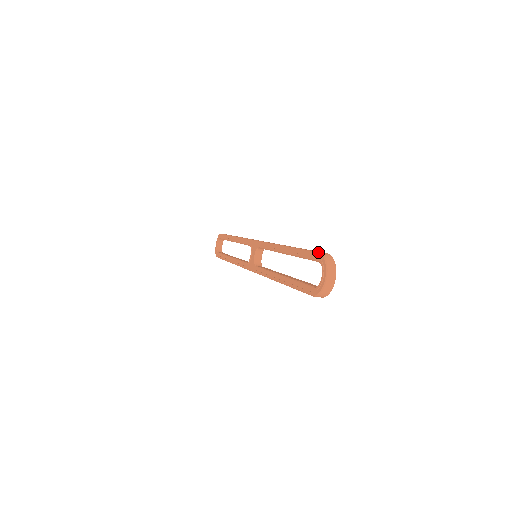
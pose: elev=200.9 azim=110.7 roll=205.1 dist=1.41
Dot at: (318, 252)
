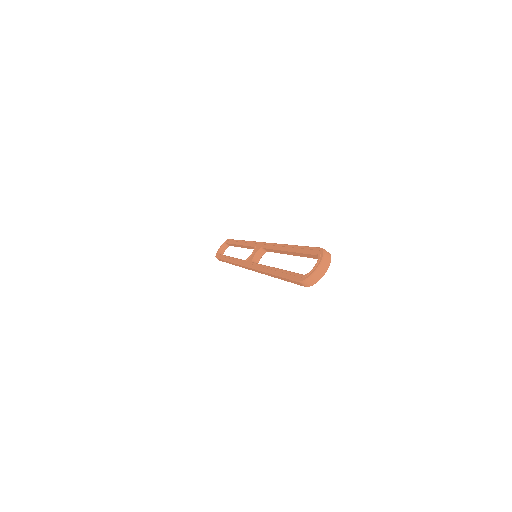
Dot at: occluded
